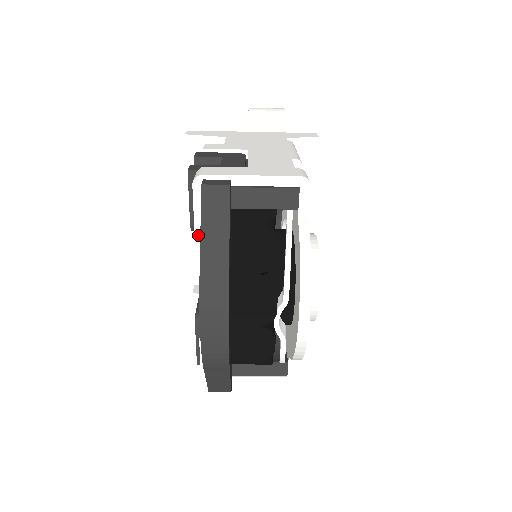
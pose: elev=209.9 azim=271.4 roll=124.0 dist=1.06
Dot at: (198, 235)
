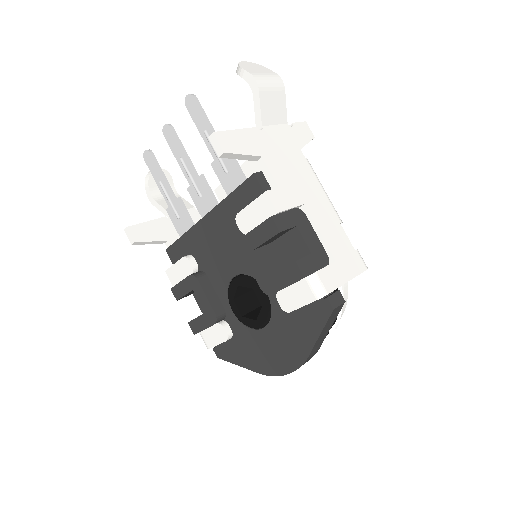
Dot at: (287, 311)
